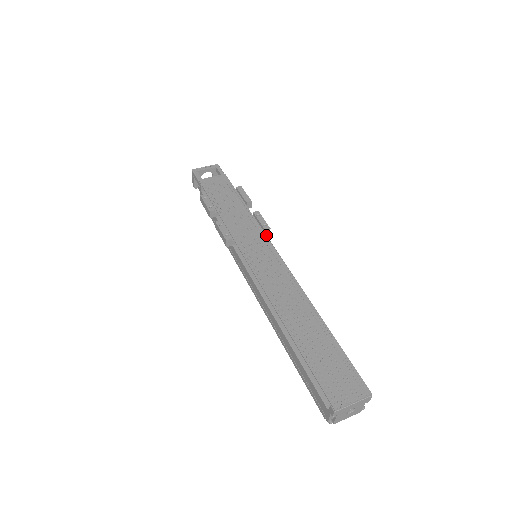
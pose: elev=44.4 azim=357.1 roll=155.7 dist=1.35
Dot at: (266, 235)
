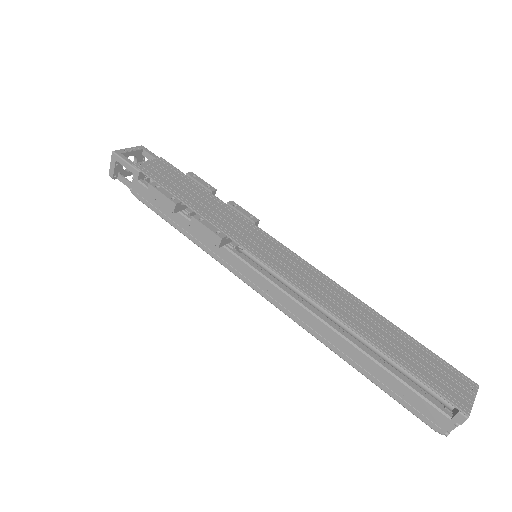
Dot at: occluded
